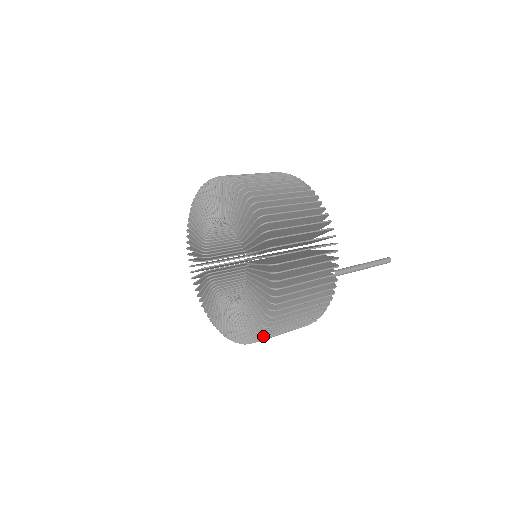
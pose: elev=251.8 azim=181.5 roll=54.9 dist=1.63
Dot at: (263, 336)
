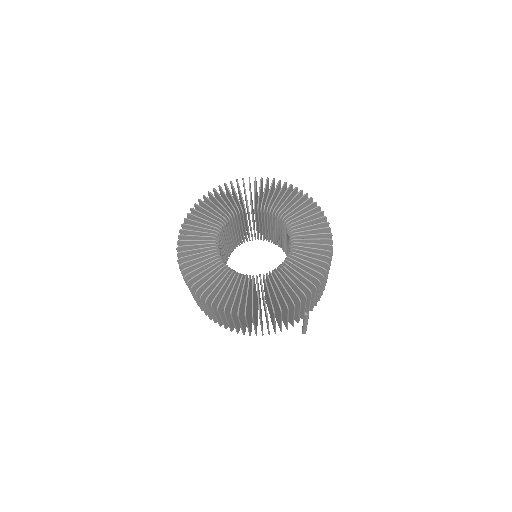
Dot at: (260, 316)
